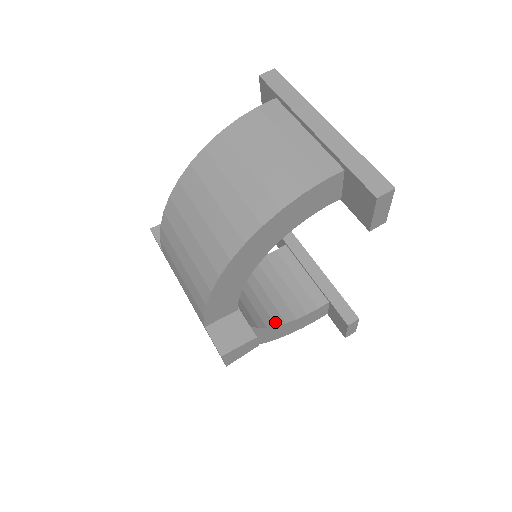
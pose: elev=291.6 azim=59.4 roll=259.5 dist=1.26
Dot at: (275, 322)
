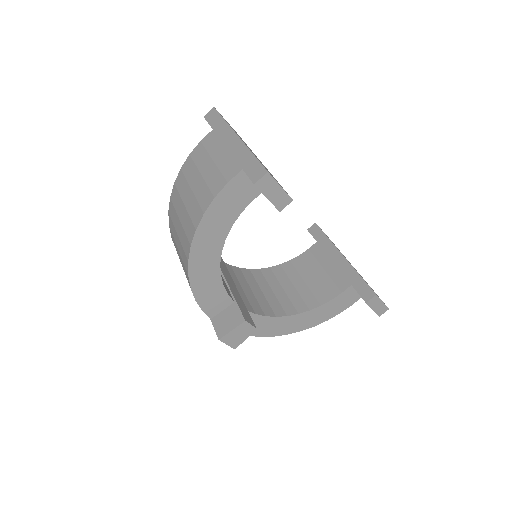
Dot at: (298, 311)
